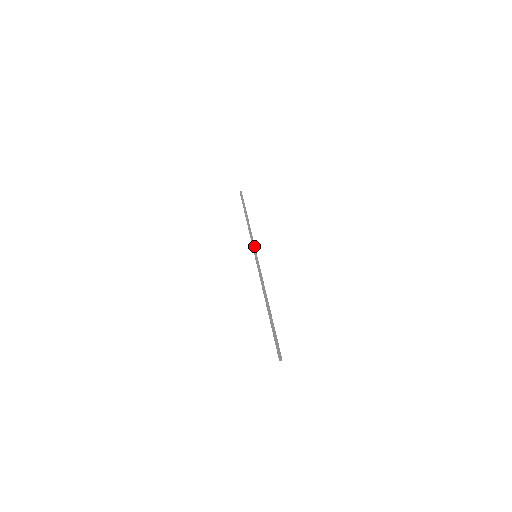
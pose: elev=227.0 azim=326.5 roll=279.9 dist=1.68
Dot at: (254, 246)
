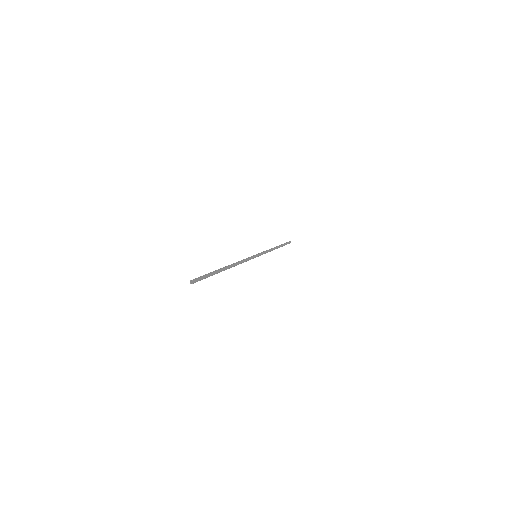
Dot at: (262, 253)
